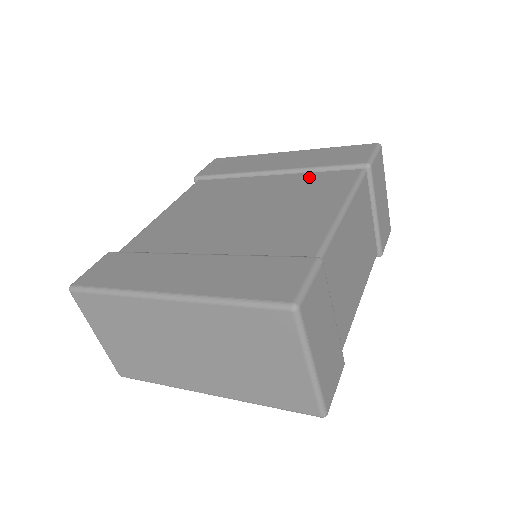
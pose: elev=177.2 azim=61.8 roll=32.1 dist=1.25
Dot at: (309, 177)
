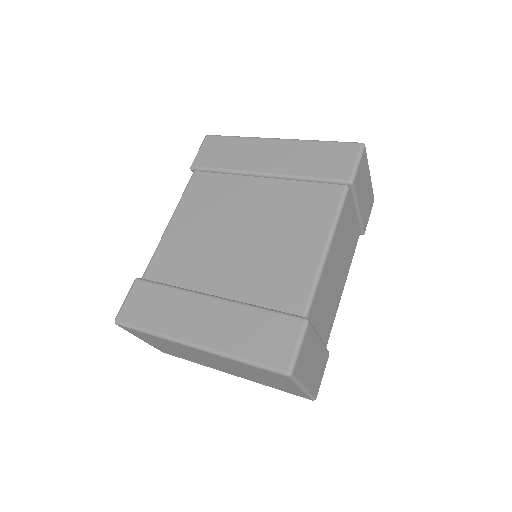
Dot at: (298, 189)
